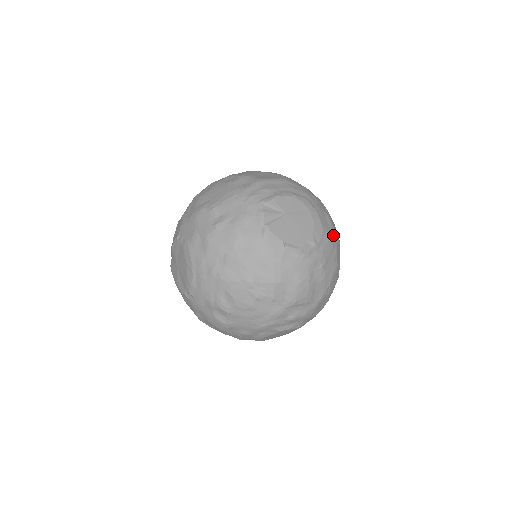
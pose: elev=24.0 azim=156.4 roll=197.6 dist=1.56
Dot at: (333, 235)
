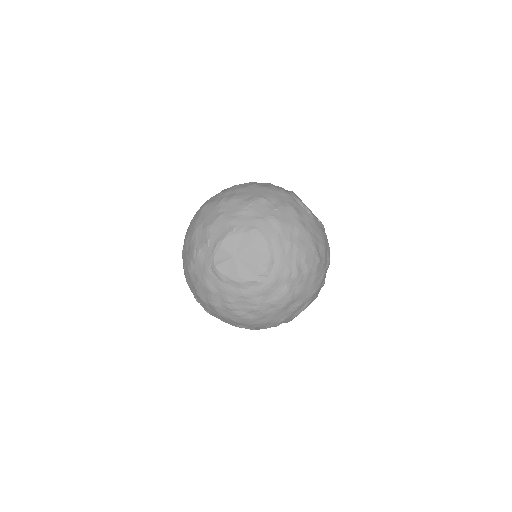
Dot at: occluded
